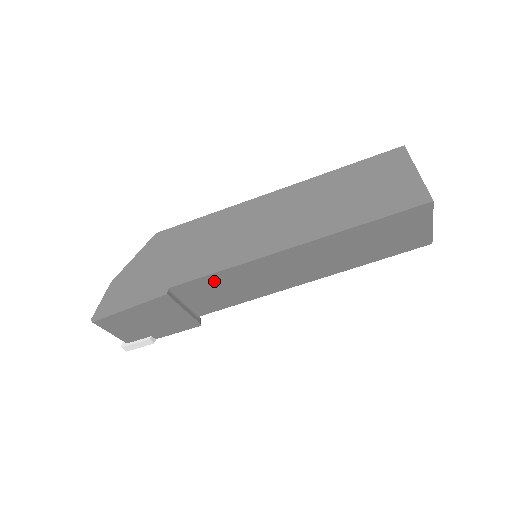
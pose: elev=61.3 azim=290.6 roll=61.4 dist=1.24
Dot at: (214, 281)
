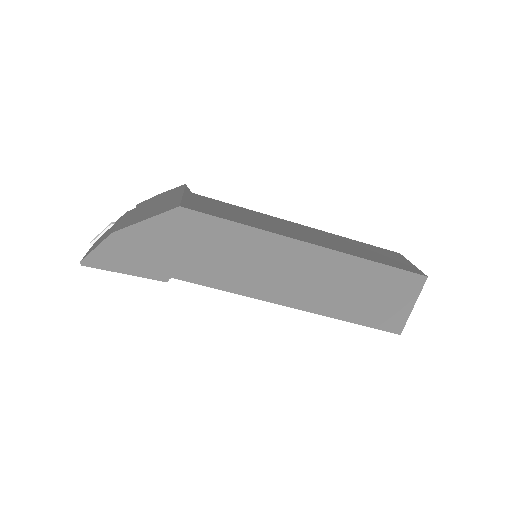
Dot at: occluded
